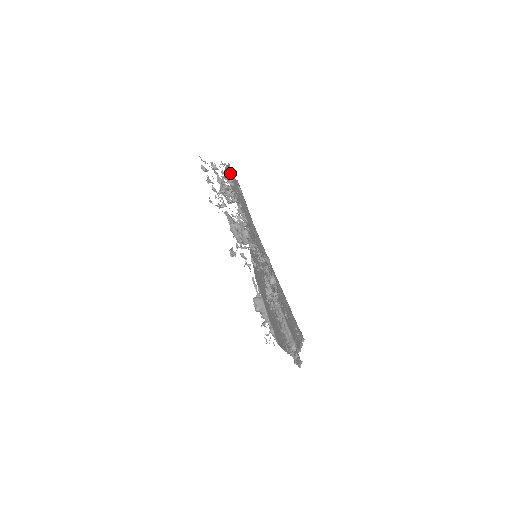
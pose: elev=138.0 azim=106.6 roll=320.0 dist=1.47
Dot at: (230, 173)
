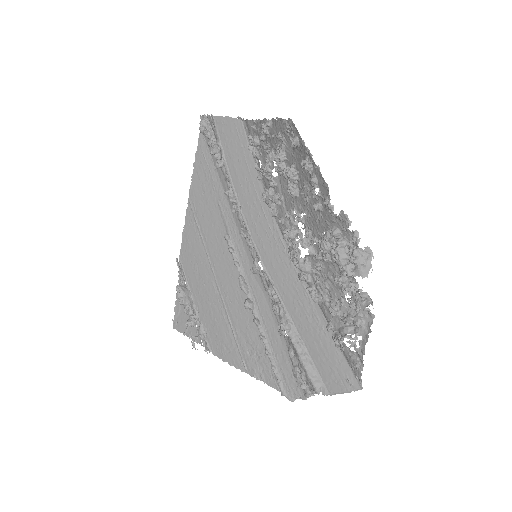
Dot at: (236, 131)
